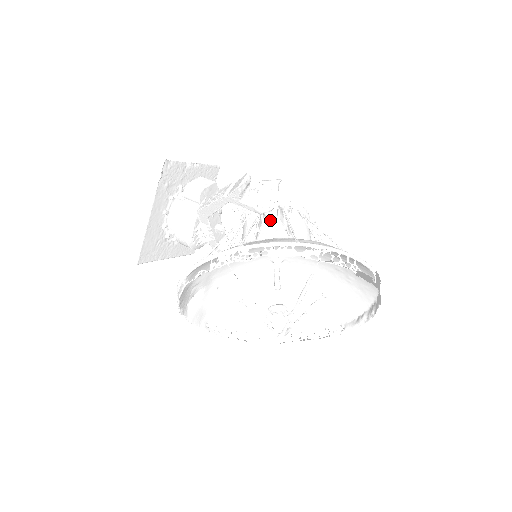
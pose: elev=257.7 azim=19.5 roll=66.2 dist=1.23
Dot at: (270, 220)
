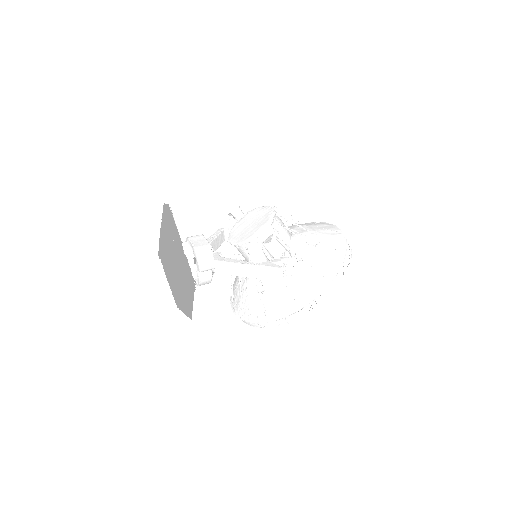
Dot at: occluded
